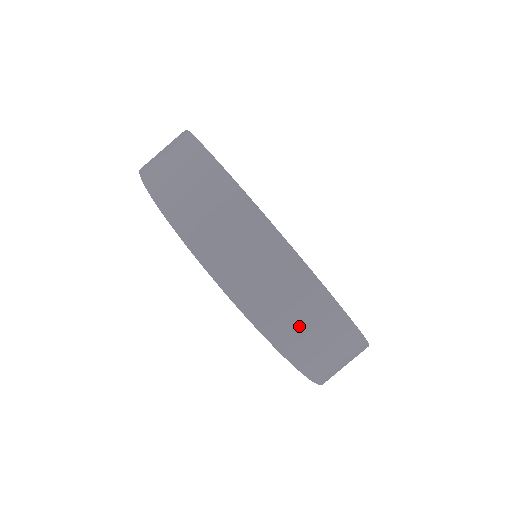
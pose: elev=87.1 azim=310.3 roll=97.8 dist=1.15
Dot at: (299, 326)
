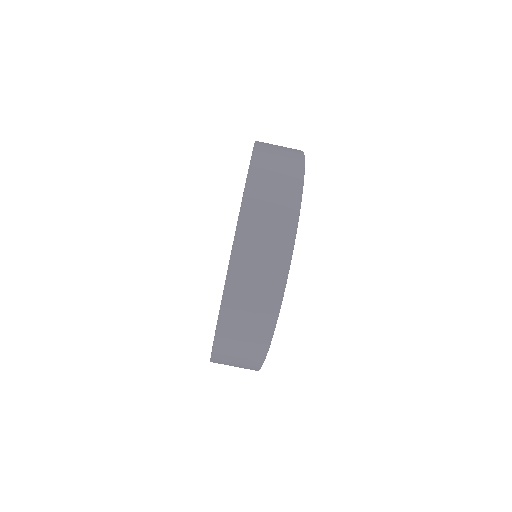
Dot at: (235, 352)
